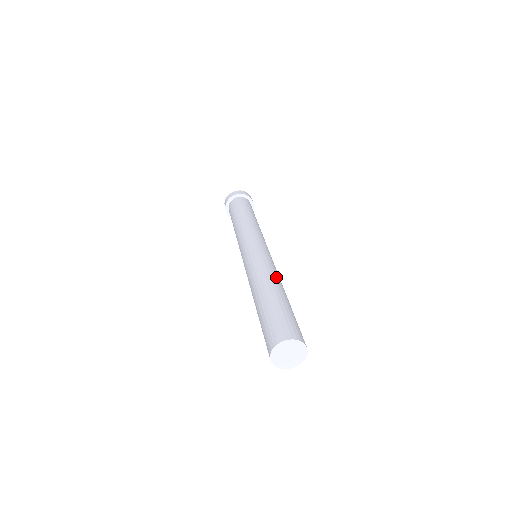
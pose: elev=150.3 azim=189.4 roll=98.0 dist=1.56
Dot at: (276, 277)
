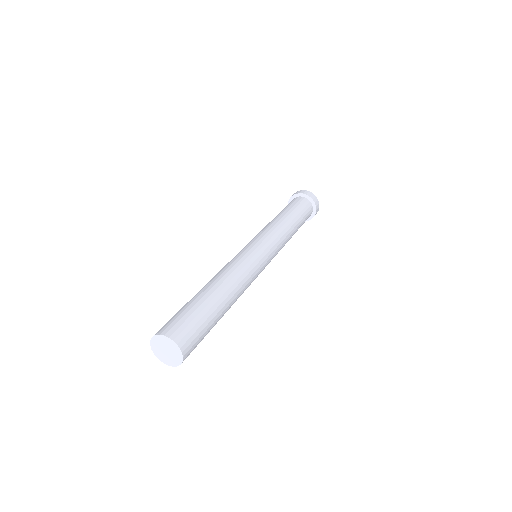
Dot at: (238, 284)
